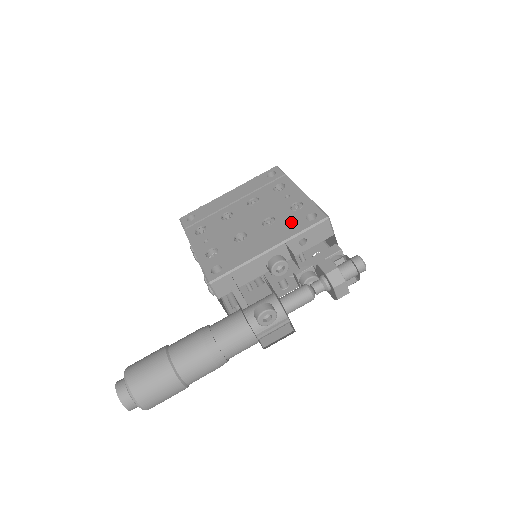
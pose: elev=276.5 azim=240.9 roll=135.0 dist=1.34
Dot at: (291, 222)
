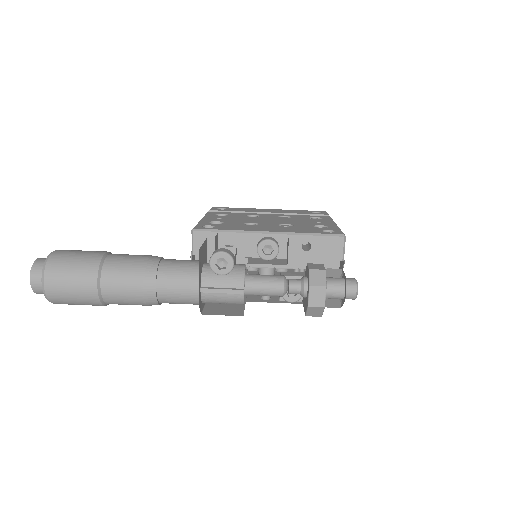
Dot at: (306, 228)
